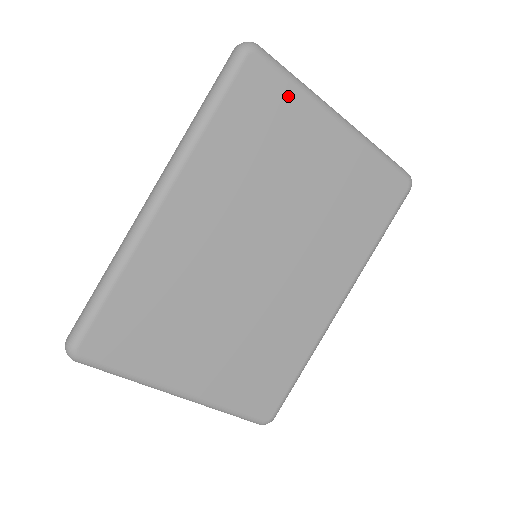
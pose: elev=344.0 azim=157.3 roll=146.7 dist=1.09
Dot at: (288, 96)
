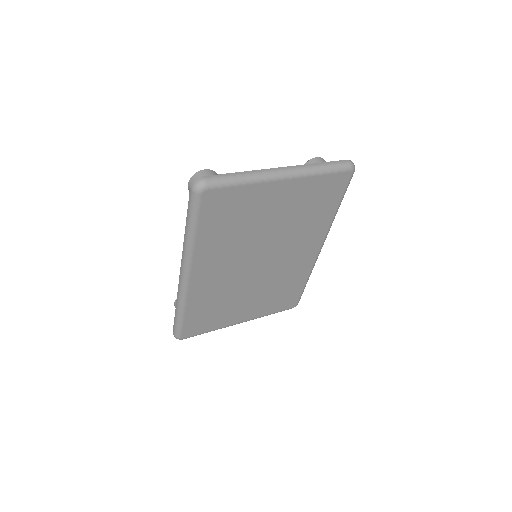
Dot at: (240, 193)
